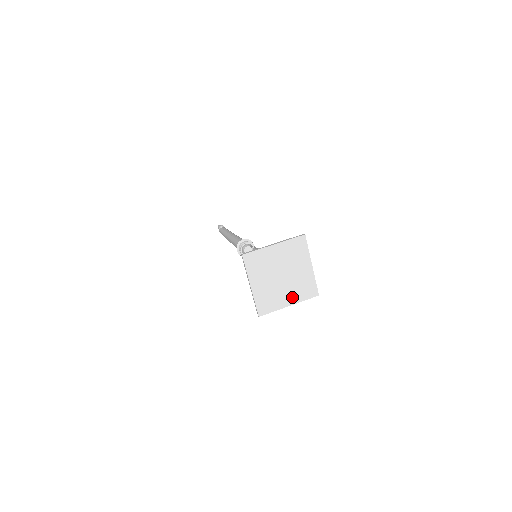
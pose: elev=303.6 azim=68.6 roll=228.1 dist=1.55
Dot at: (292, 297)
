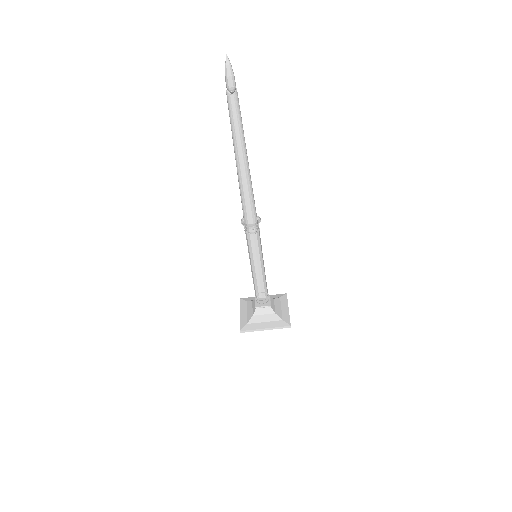
Dot at: occluded
